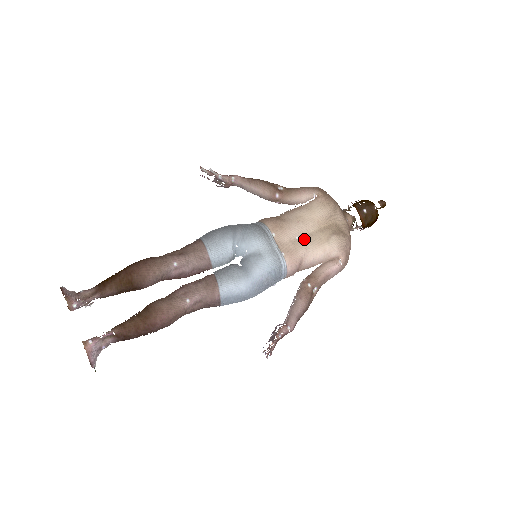
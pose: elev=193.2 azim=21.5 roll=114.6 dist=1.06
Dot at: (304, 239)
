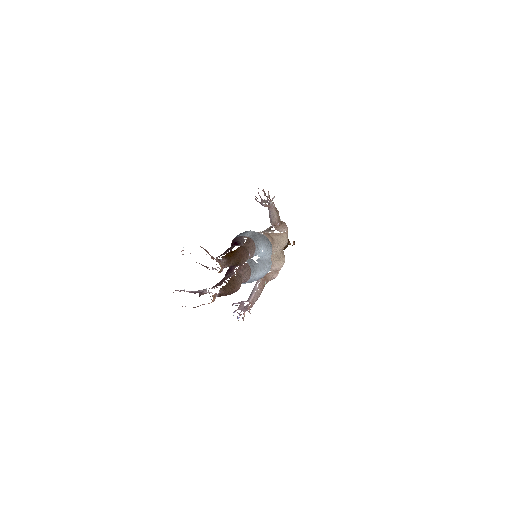
Dot at: (276, 256)
